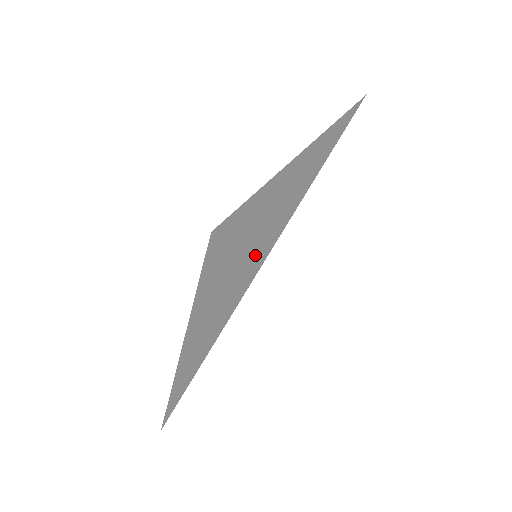
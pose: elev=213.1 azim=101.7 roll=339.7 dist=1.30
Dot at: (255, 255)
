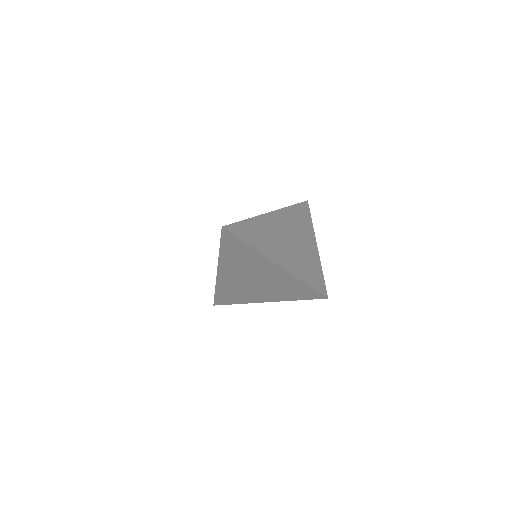
Dot at: (249, 292)
